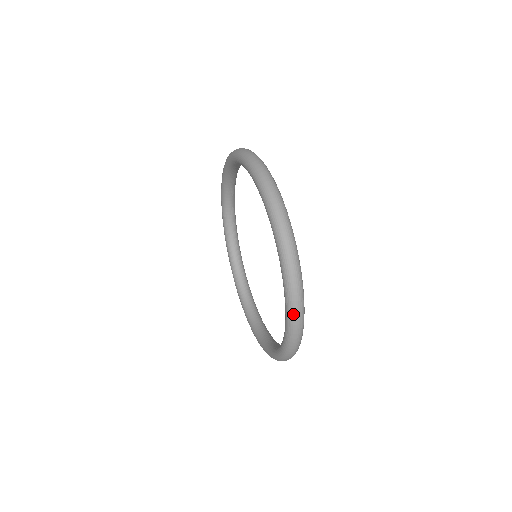
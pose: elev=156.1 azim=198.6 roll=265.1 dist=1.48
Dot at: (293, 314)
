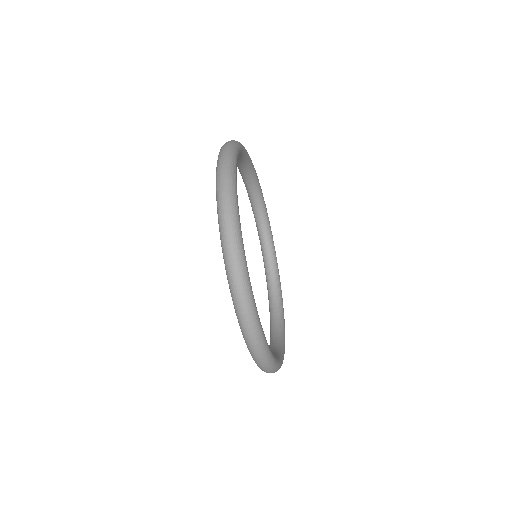
Dot at: (247, 339)
